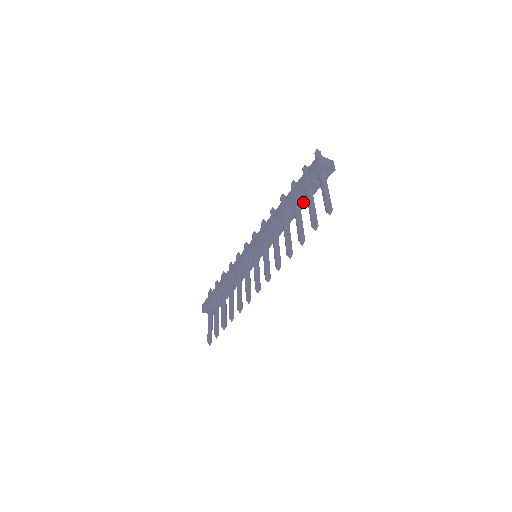
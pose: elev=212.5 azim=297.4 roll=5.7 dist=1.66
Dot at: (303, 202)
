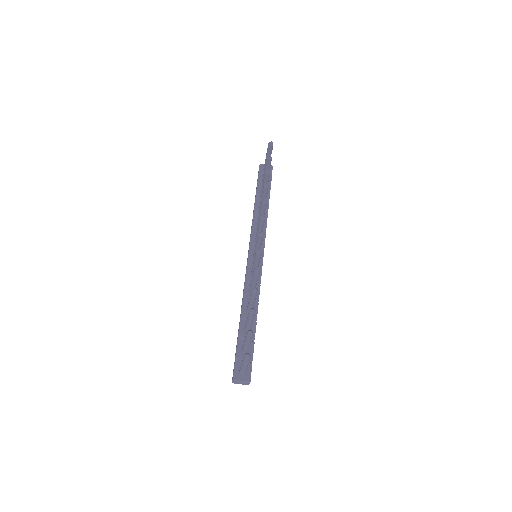
Dot at: (267, 195)
